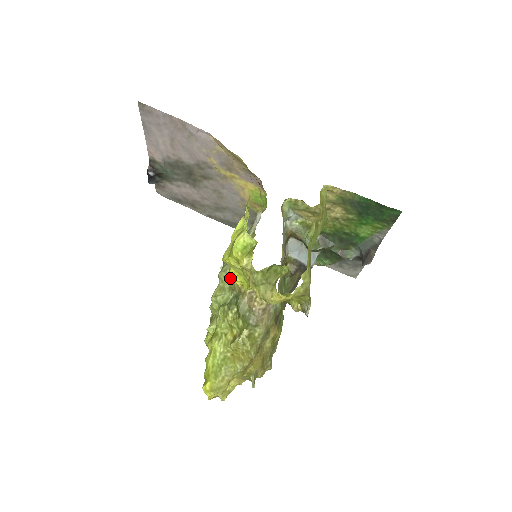
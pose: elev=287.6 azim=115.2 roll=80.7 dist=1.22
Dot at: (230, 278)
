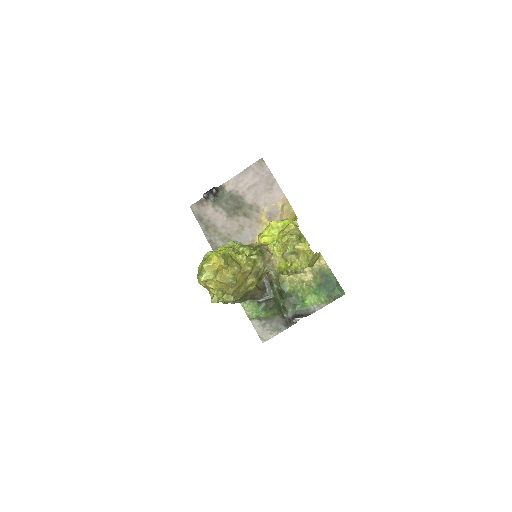
Dot at: occluded
